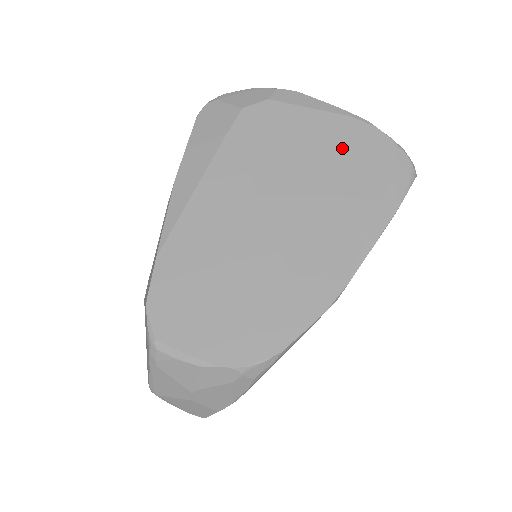
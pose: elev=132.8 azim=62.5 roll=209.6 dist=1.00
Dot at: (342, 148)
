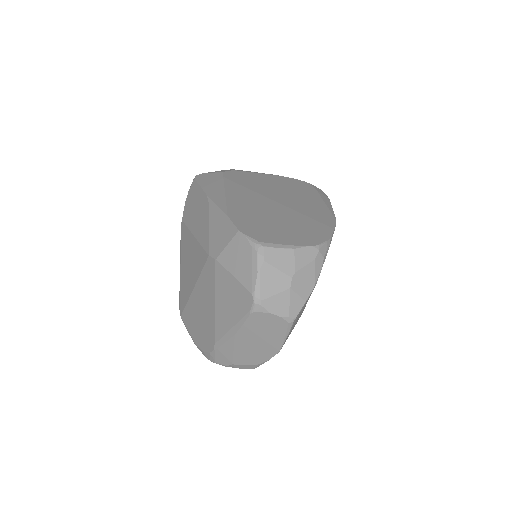
Dot at: (286, 183)
